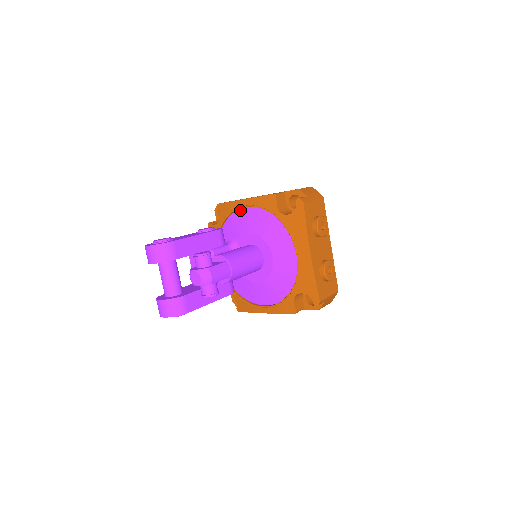
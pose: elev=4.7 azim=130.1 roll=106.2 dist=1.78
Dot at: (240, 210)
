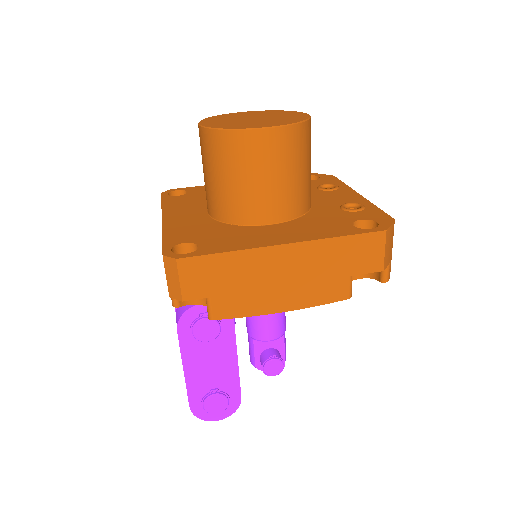
Dot at: occluded
